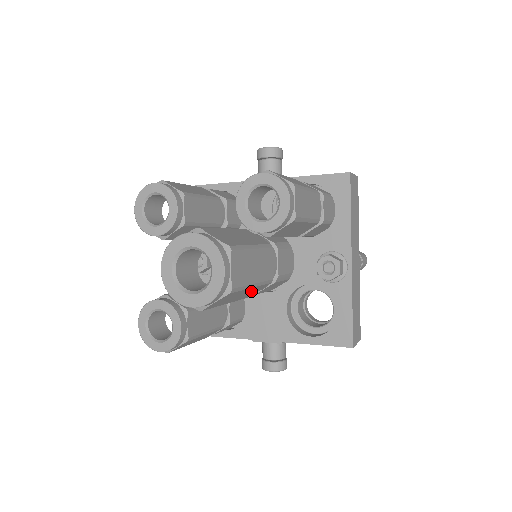
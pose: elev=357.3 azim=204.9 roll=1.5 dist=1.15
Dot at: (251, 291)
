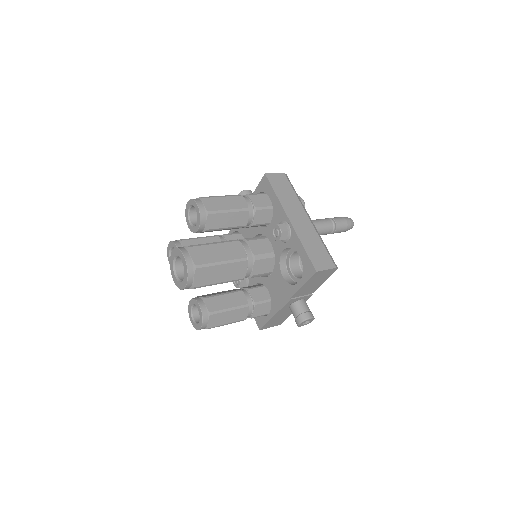
Dot at: (232, 269)
